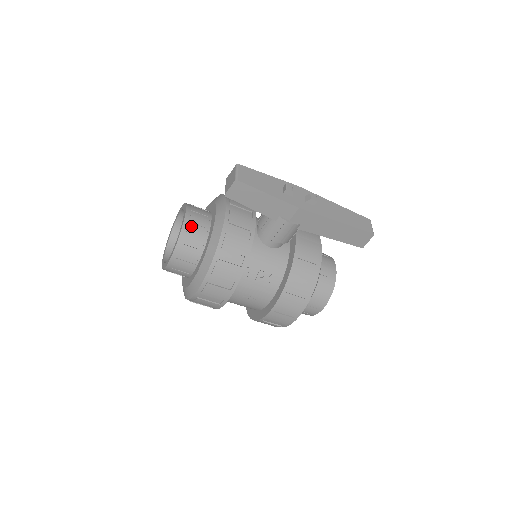
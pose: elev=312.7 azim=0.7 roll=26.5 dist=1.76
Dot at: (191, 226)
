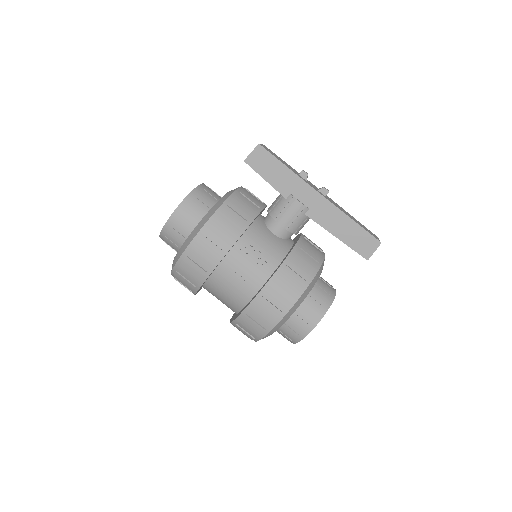
Dot at: (203, 191)
